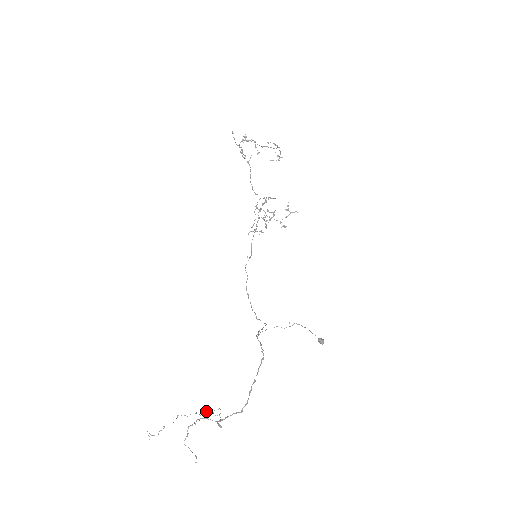
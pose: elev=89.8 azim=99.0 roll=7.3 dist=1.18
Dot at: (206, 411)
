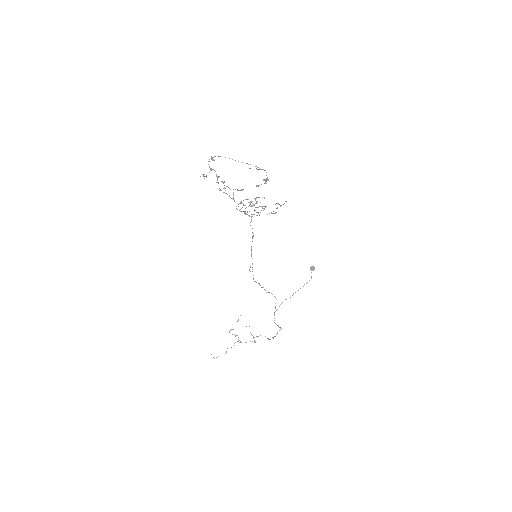
Dot at: occluded
